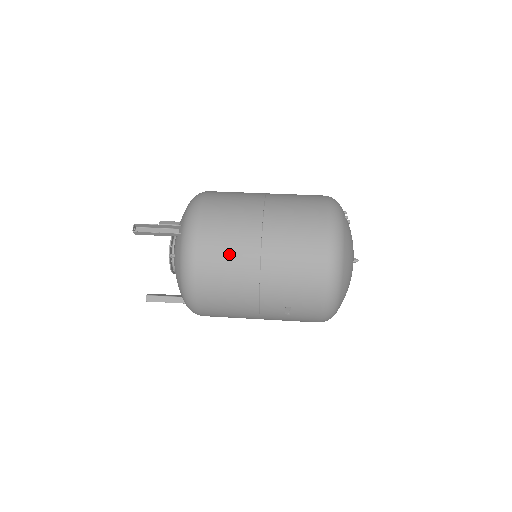
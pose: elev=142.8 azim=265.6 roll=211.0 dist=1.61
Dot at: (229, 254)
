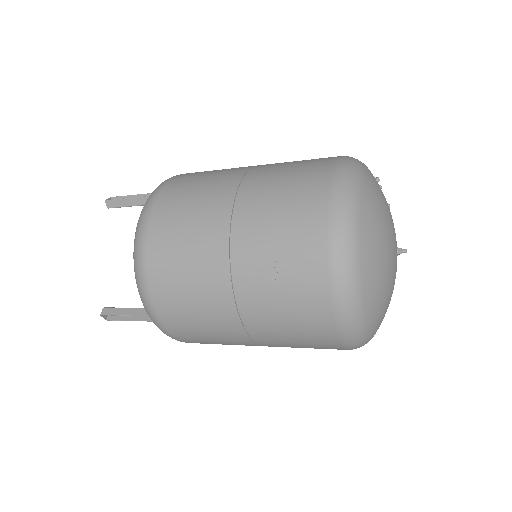
Dot at: (199, 190)
